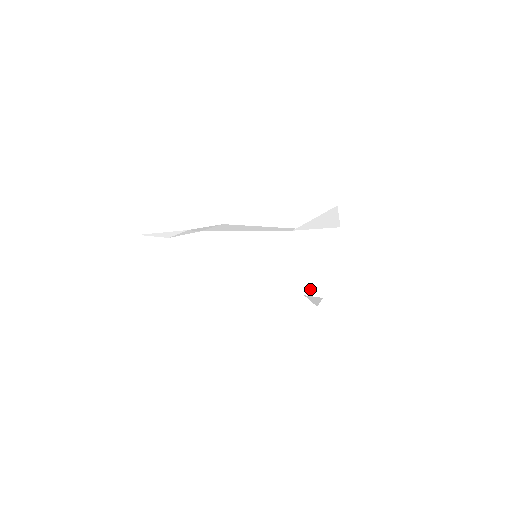
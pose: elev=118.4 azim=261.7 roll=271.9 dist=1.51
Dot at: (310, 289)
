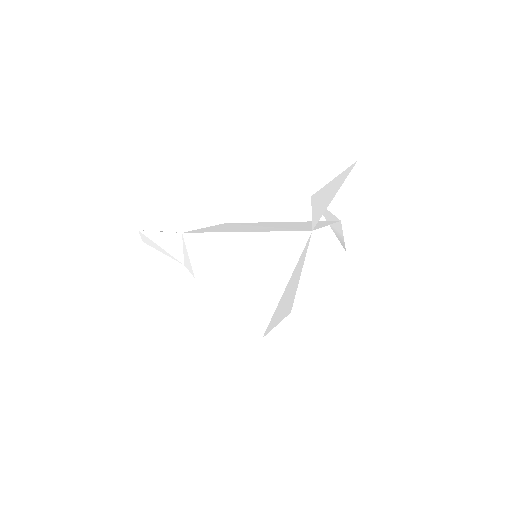
Dot at: (301, 229)
